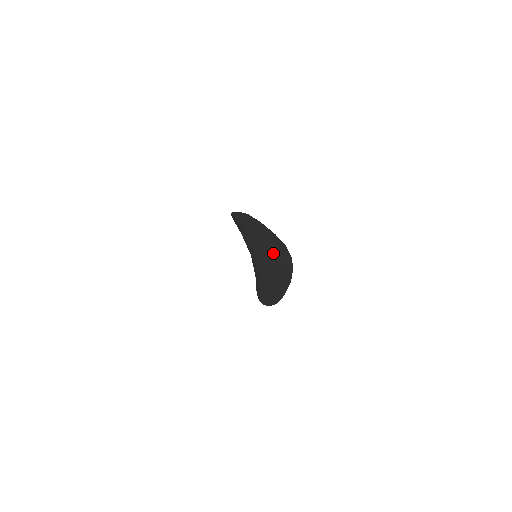
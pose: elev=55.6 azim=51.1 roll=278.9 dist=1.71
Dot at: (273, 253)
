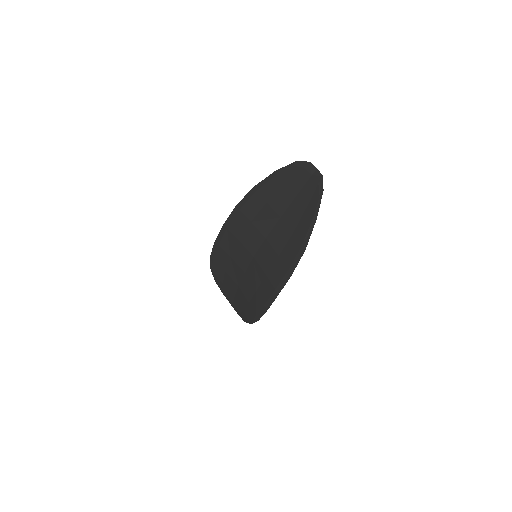
Dot at: (292, 195)
